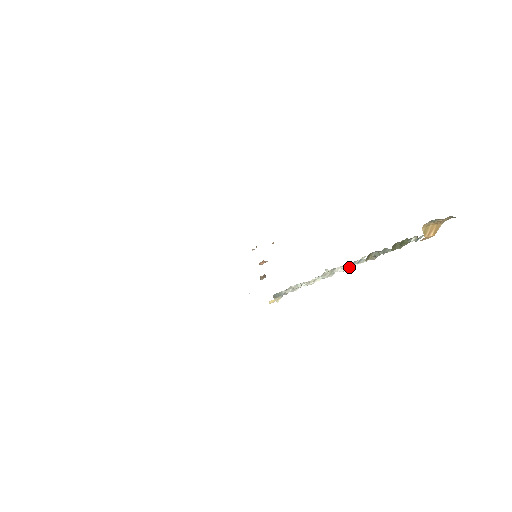
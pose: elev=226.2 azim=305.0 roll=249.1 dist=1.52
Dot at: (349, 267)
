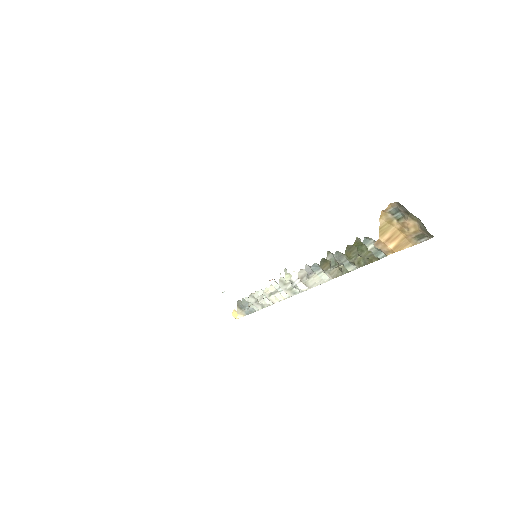
Dot at: (307, 281)
